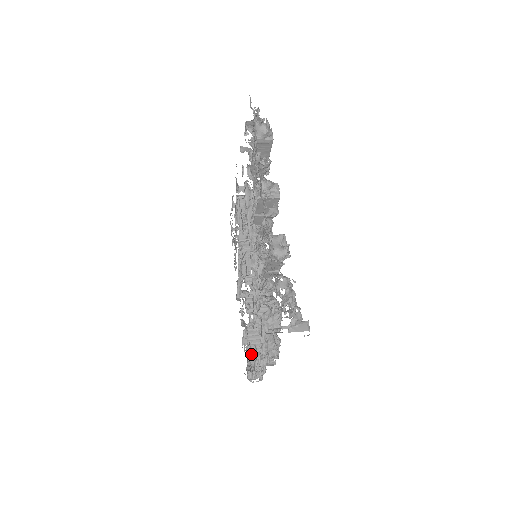
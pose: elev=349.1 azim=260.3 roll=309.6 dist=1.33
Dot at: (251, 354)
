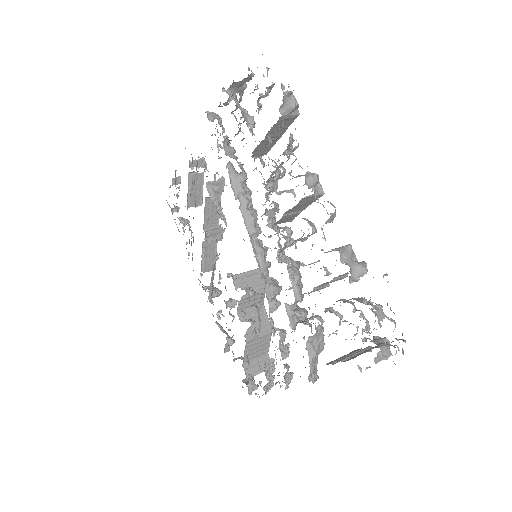
Dot at: occluded
